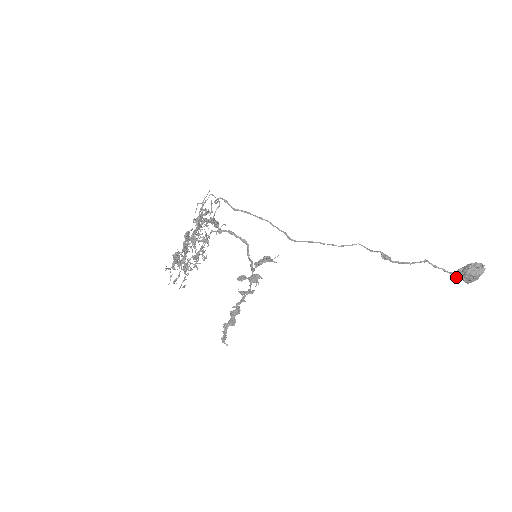
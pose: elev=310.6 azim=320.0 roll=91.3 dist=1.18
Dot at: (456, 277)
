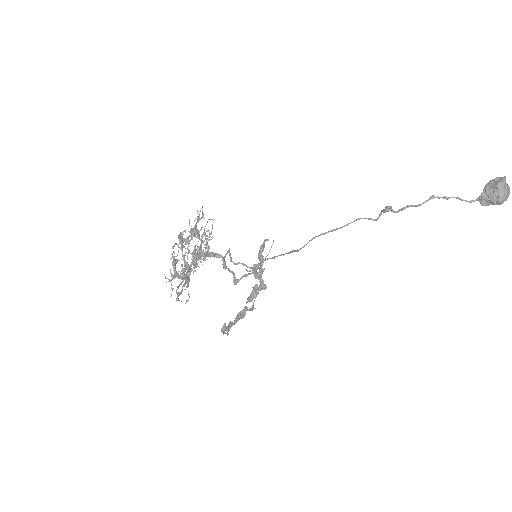
Dot at: (483, 205)
